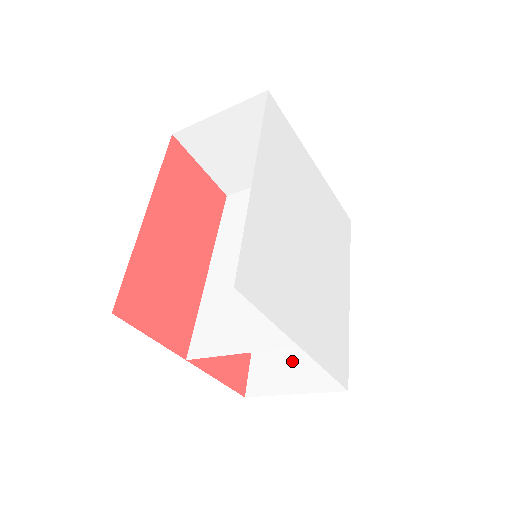
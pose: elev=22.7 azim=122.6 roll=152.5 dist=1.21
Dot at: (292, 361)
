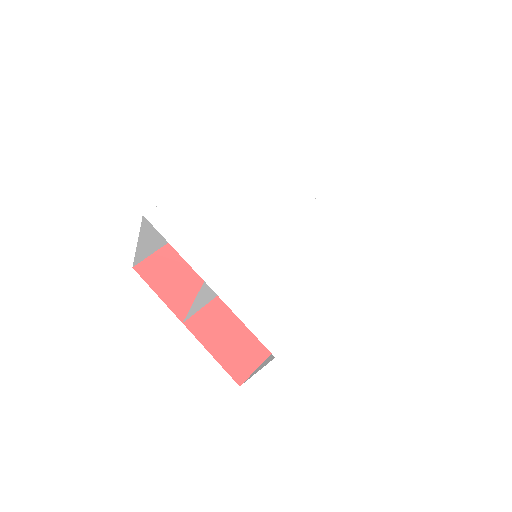
Dot at: occluded
